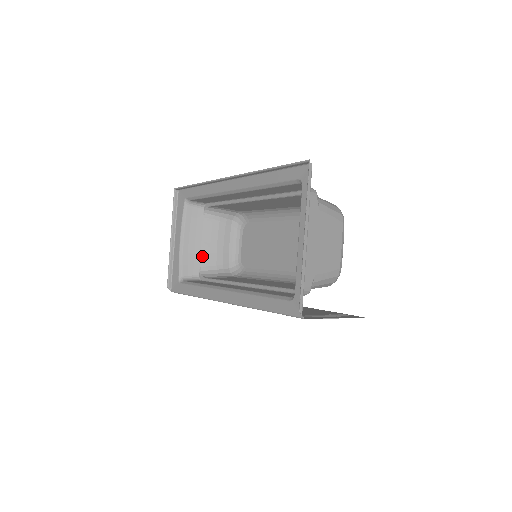
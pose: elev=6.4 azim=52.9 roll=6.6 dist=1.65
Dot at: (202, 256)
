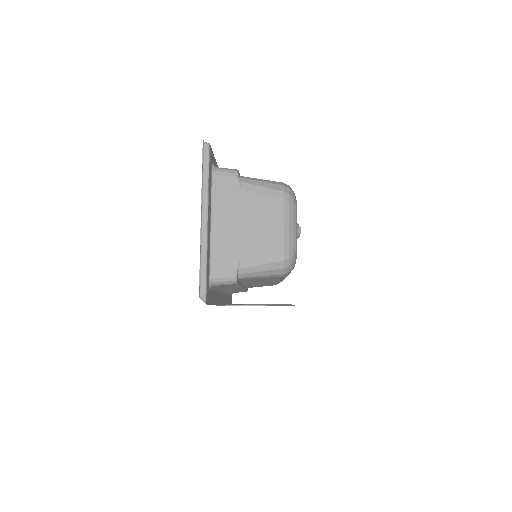
Dot at: occluded
